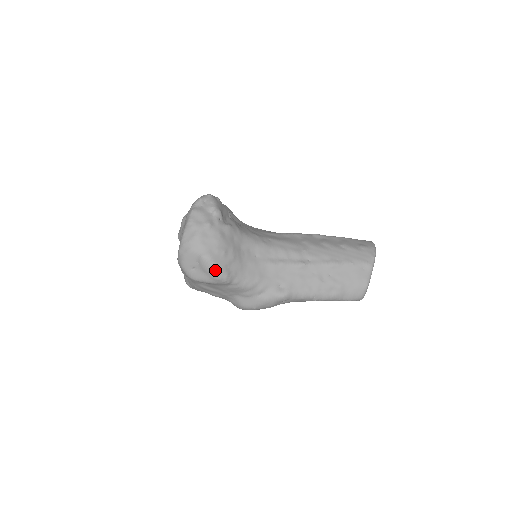
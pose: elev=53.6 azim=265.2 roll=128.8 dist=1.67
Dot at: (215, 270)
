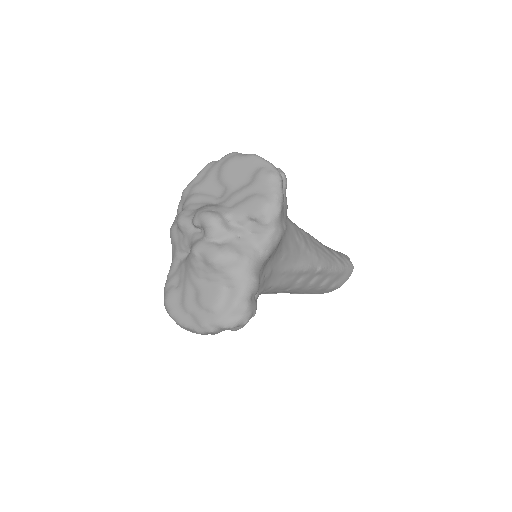
Dot at: occluded
